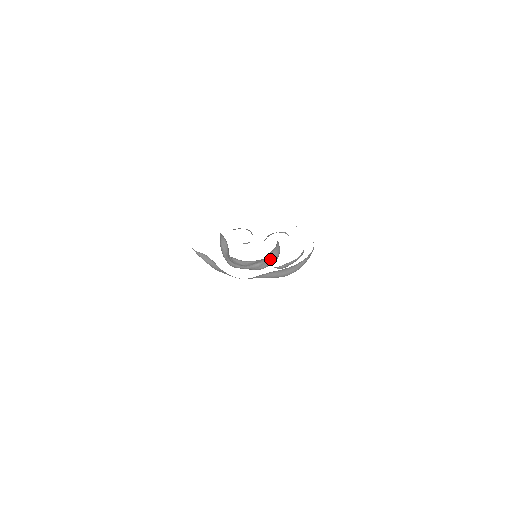
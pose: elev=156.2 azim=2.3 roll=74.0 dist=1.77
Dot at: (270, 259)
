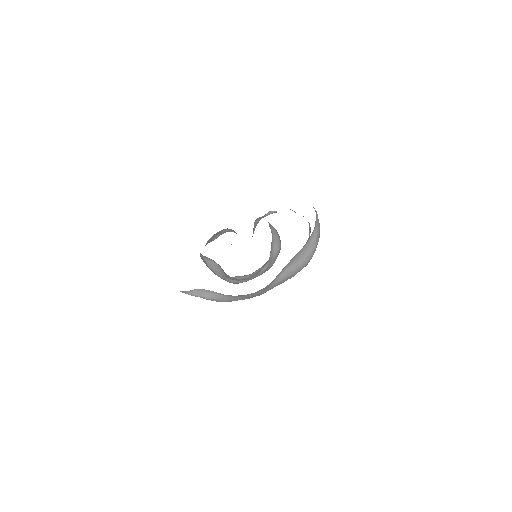
Dot at: (275, 251)
